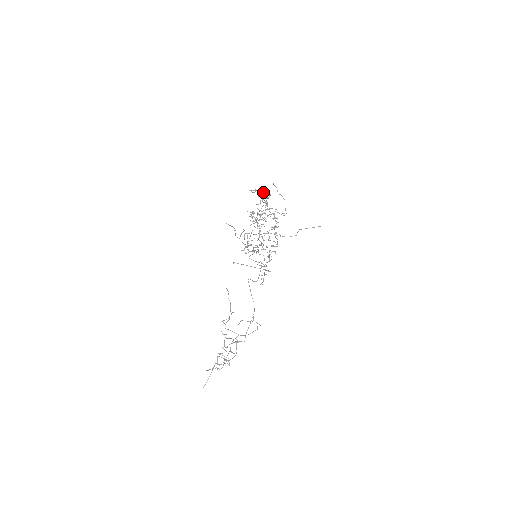
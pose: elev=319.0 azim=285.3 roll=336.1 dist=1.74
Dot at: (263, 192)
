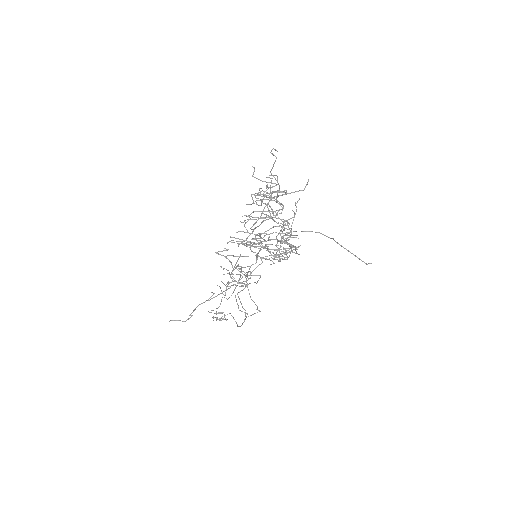
Dot at: occluded
